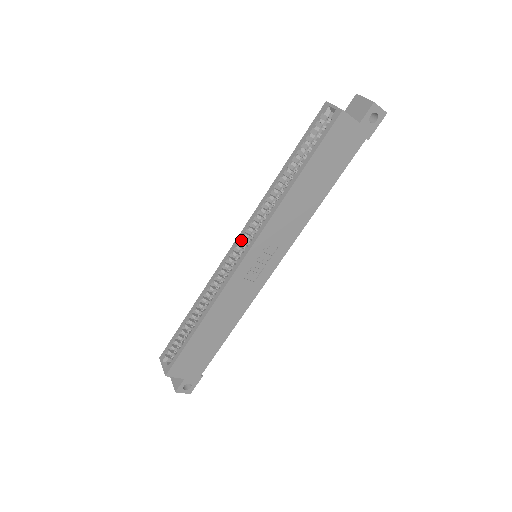
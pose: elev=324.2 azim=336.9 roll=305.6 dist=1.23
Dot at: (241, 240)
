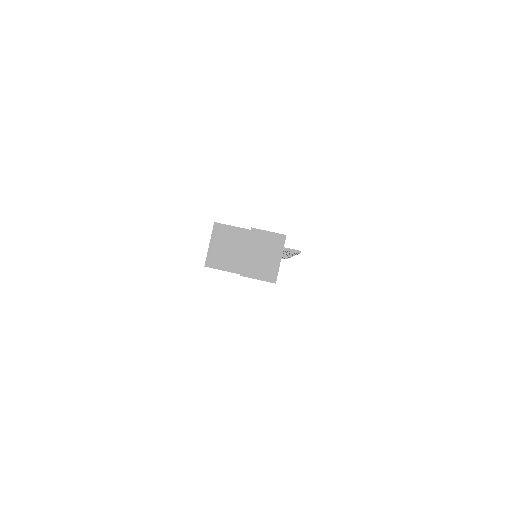
Dot at: occluded
